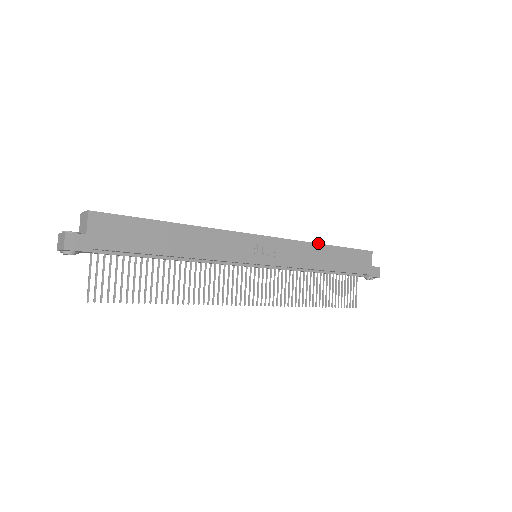
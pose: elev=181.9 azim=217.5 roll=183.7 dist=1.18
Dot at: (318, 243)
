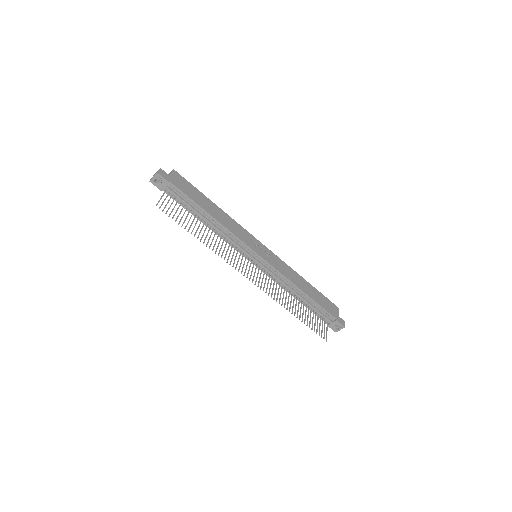
Dot at: (298, 274)
